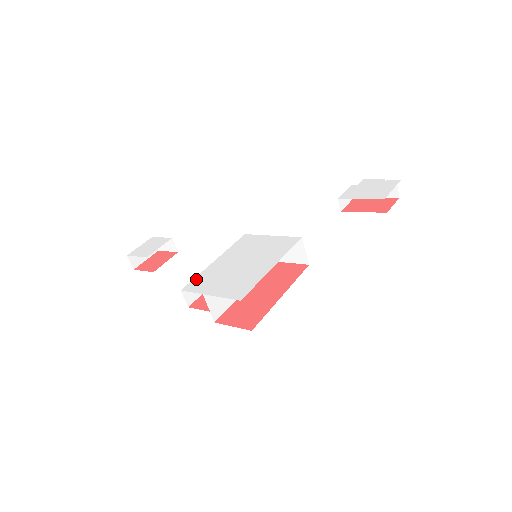
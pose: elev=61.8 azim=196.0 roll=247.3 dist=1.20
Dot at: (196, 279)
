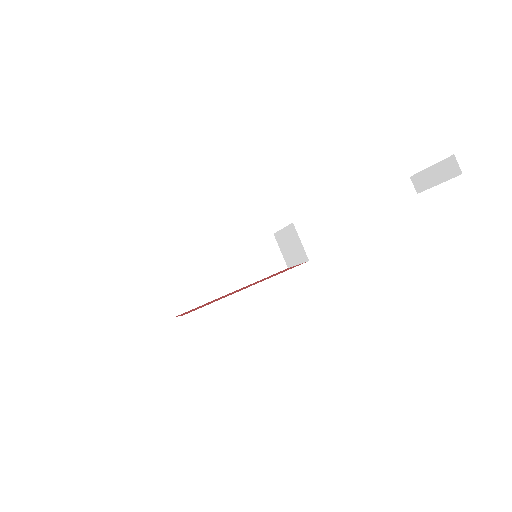
Dot at: occluded
